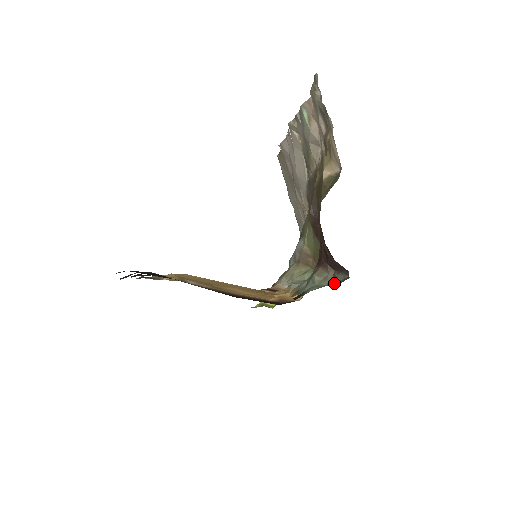
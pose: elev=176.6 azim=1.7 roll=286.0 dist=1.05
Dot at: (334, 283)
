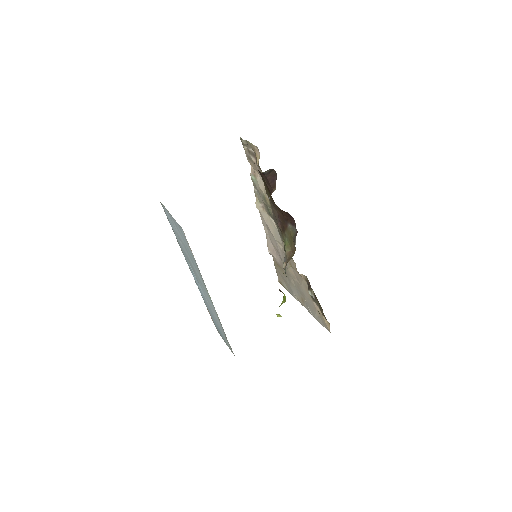
Dot at: occluded
